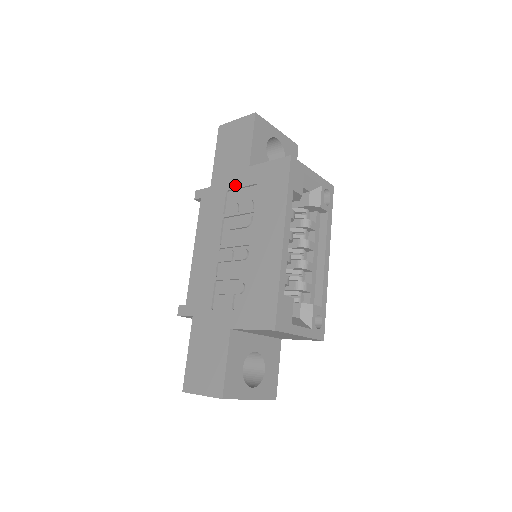
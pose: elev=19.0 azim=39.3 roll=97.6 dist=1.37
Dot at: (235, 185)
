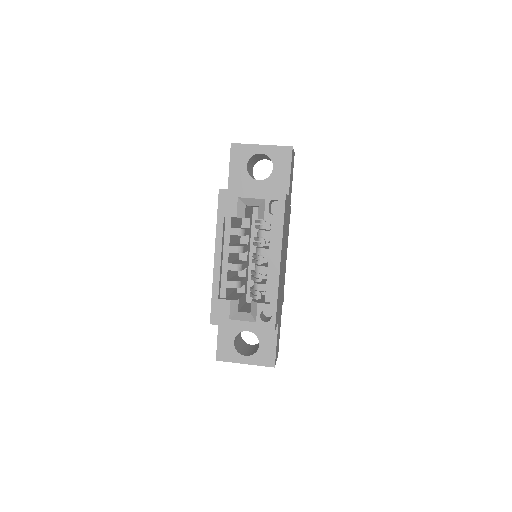
Dot at: occluded
